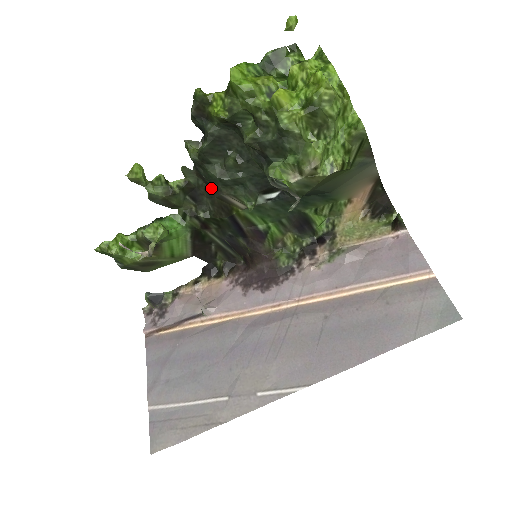
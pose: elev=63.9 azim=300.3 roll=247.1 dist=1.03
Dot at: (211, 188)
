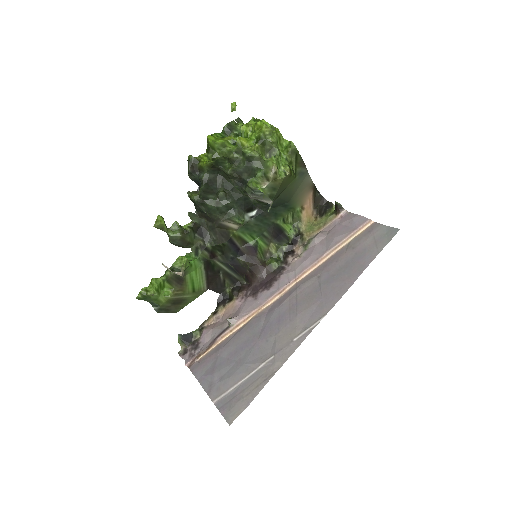
Dot at: (212, 220)
